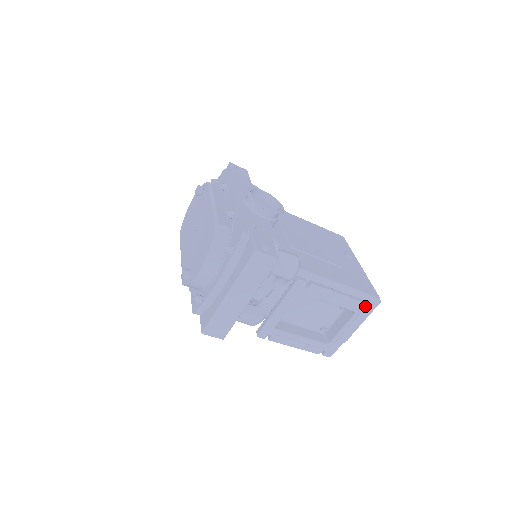
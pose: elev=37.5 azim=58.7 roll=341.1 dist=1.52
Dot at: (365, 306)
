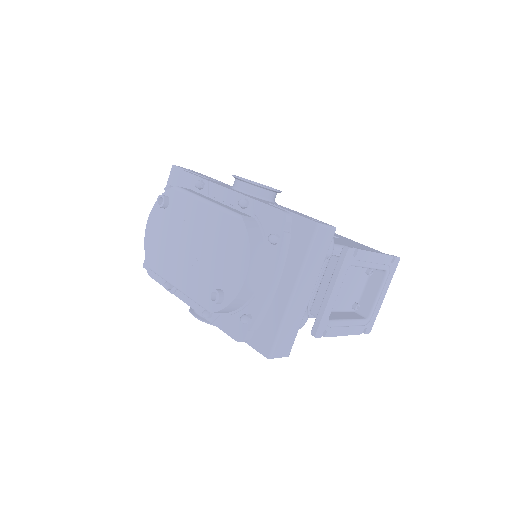
Dot at: (394, 260)
